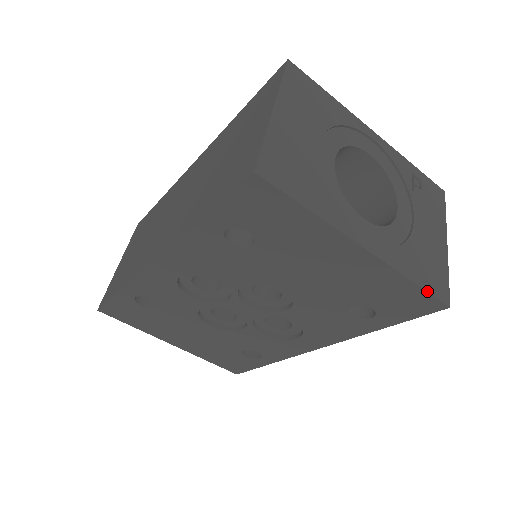
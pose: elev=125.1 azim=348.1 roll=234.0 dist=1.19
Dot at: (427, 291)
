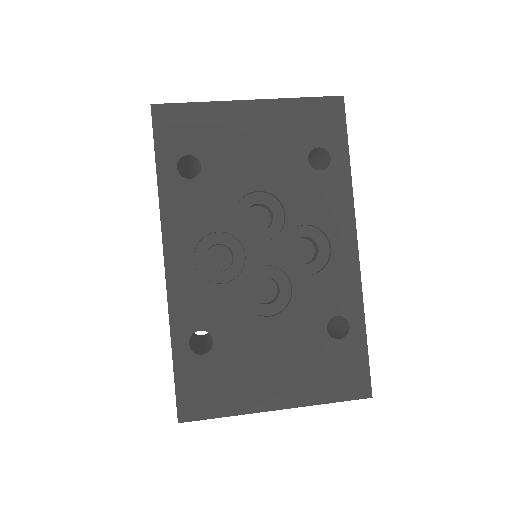
Dot at: (317, 97)
